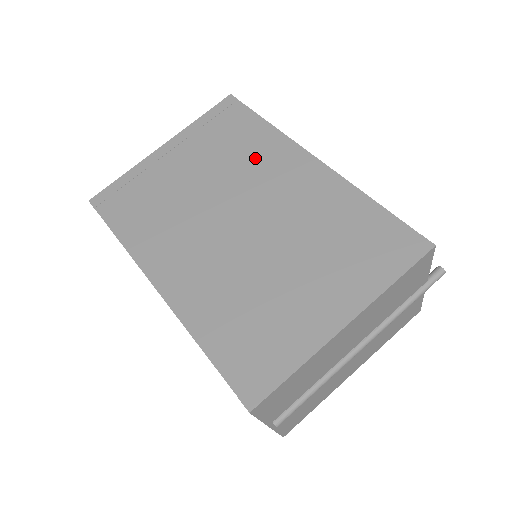
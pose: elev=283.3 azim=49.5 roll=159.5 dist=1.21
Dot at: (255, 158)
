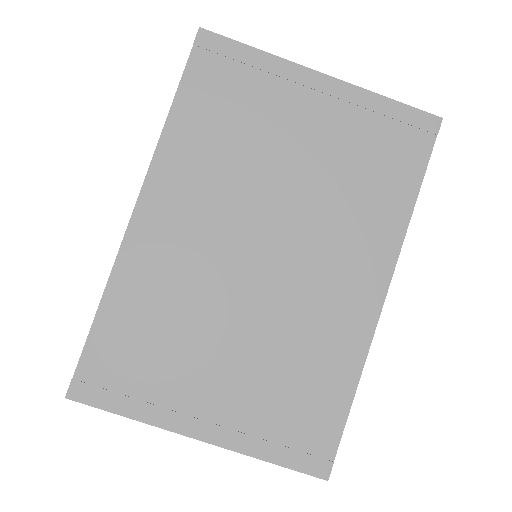
Dot at: (356, 218)
